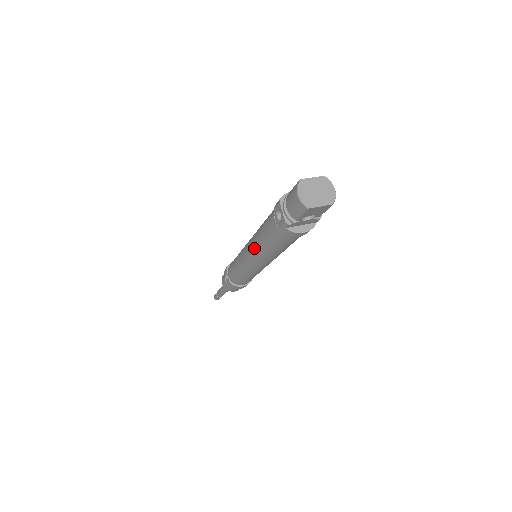
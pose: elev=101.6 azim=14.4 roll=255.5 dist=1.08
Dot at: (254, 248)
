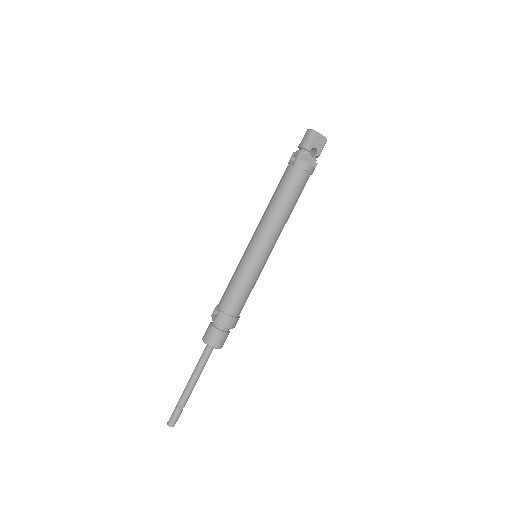
Dot at: (265, 217)
